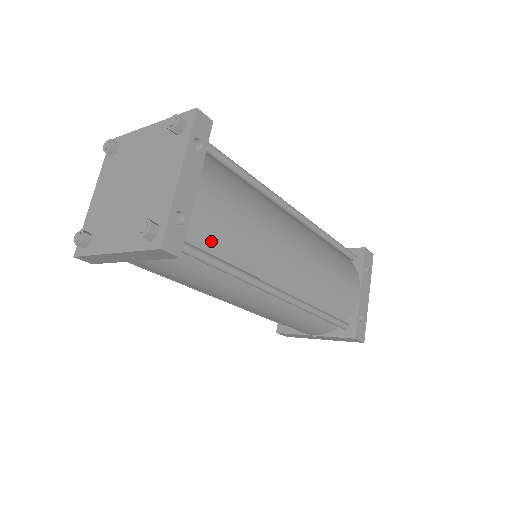
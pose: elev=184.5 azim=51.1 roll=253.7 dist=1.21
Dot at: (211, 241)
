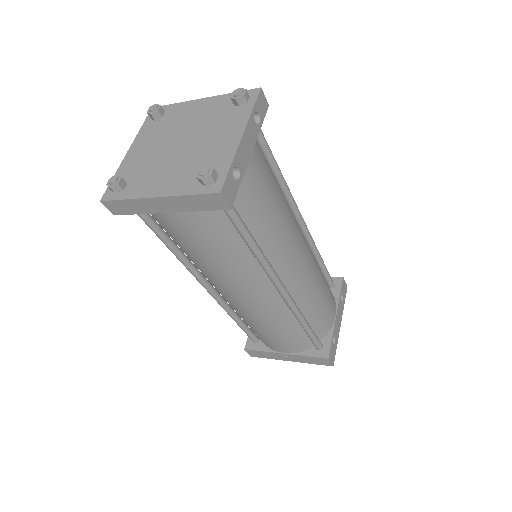
Dot at: (247, 211)
